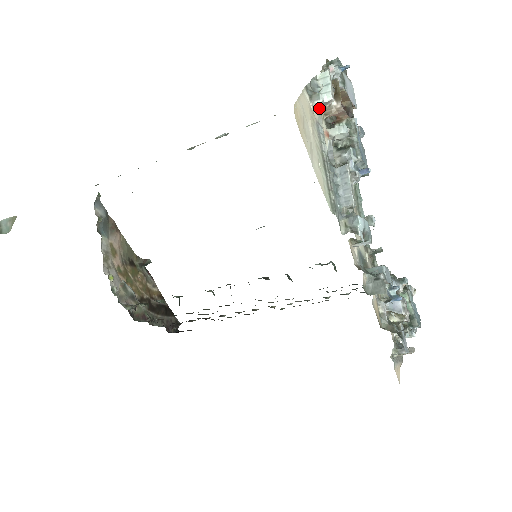
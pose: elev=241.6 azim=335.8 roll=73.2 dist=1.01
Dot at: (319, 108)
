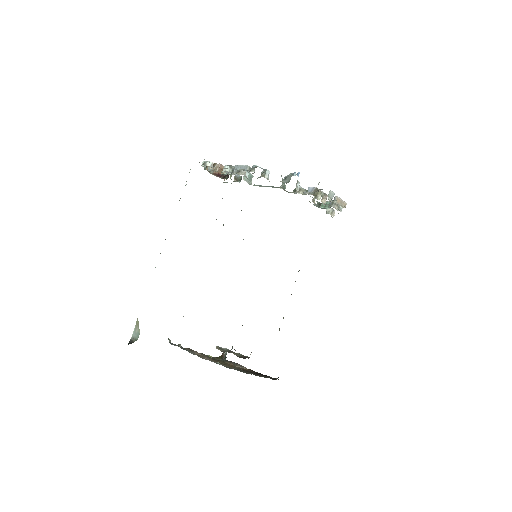
Dot at: occluded
